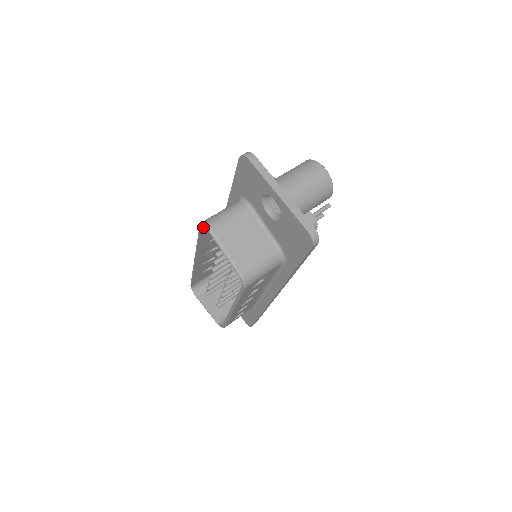
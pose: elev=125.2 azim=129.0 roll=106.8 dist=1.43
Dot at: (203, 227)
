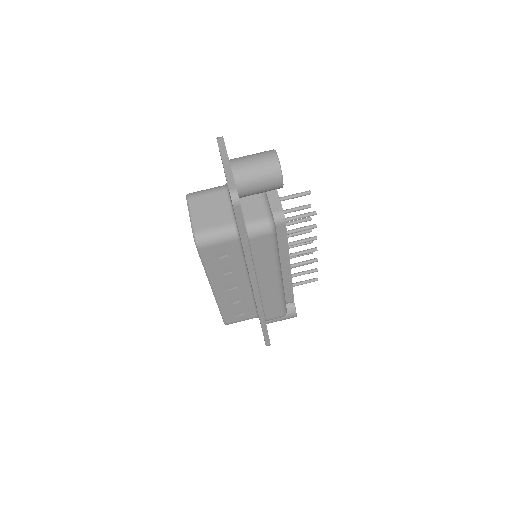
Dot at: occluded
